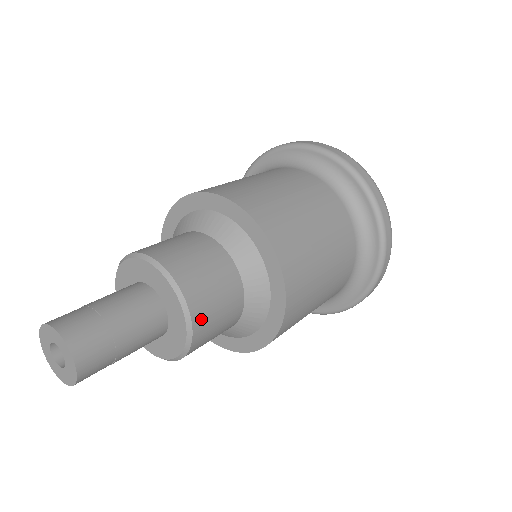
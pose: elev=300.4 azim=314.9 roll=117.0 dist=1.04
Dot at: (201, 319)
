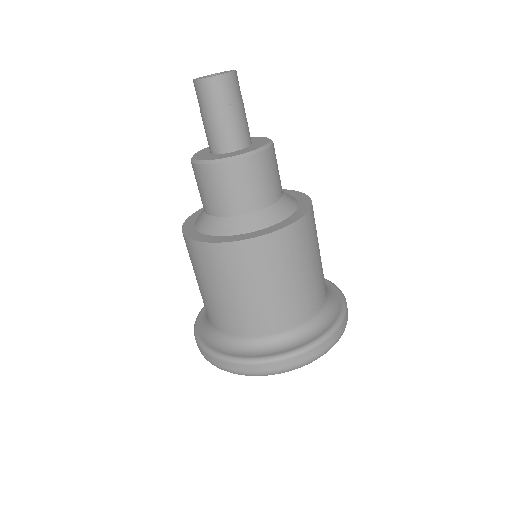
Dot at: (243, 167)
